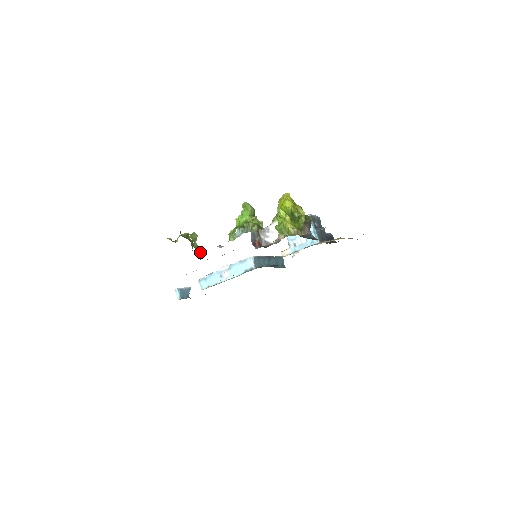
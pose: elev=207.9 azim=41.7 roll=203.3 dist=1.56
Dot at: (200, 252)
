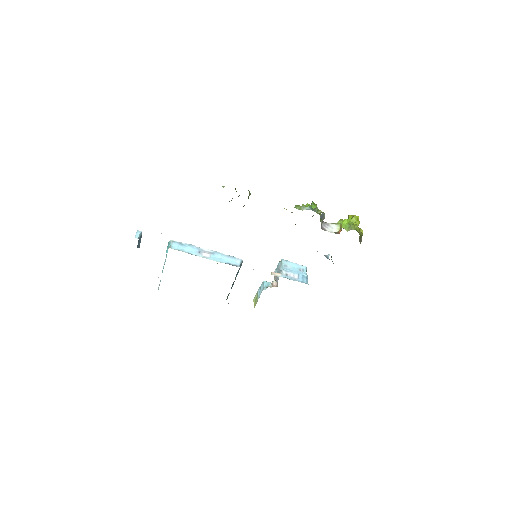
Dot at: occluded
